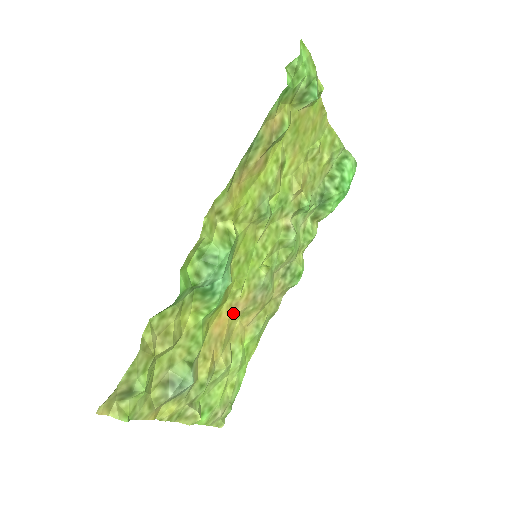
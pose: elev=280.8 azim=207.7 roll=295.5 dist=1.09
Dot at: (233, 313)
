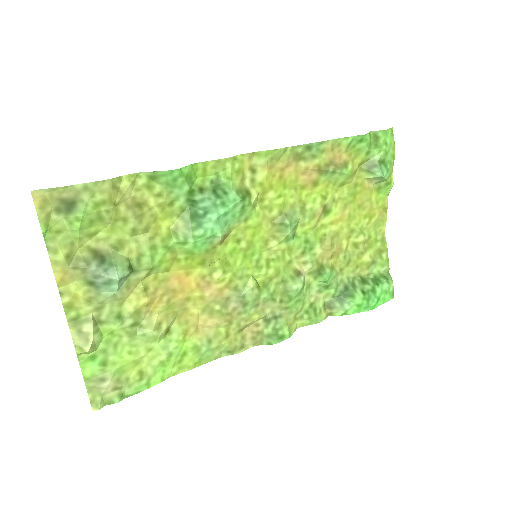
Dot at: (200, 289)
